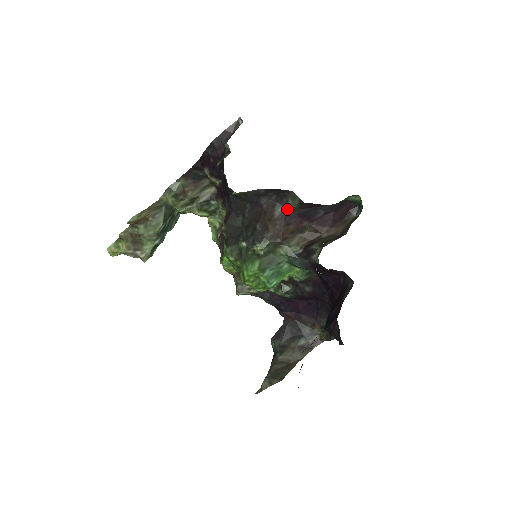
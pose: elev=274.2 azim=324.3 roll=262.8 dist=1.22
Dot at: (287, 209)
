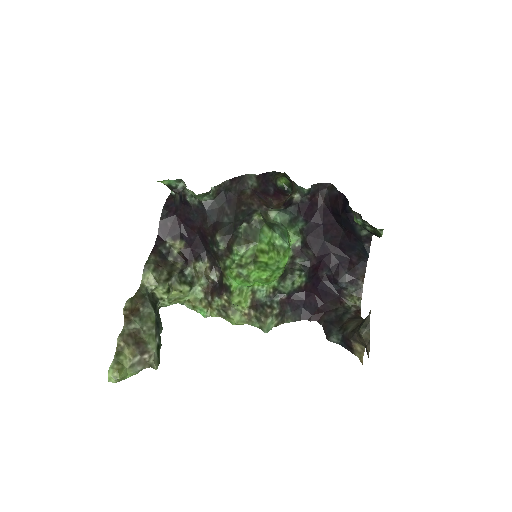
Dot at: (251, 189)
